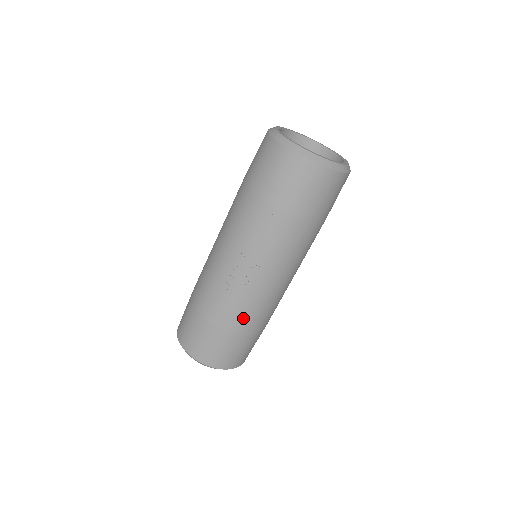
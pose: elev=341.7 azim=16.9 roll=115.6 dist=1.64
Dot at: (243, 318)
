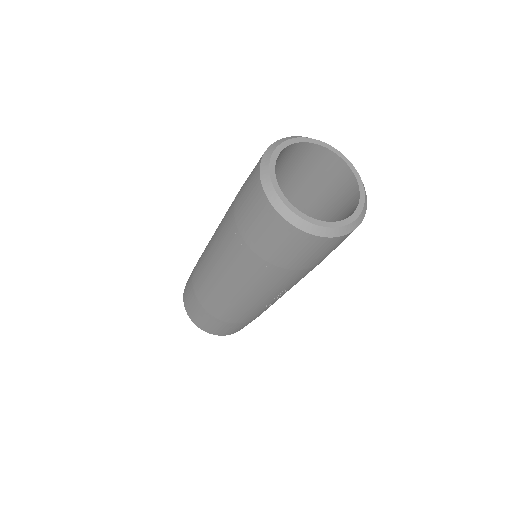
Dot at: occluded
